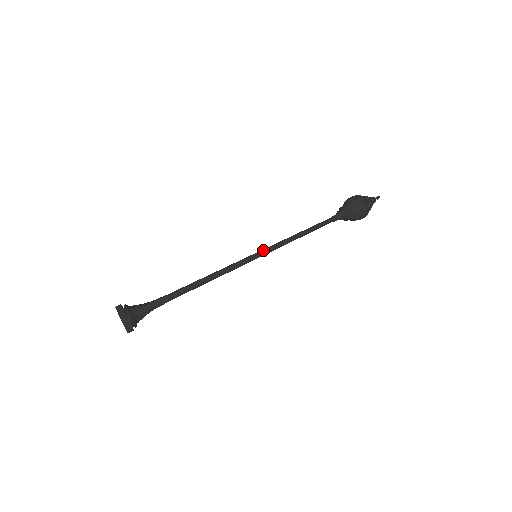
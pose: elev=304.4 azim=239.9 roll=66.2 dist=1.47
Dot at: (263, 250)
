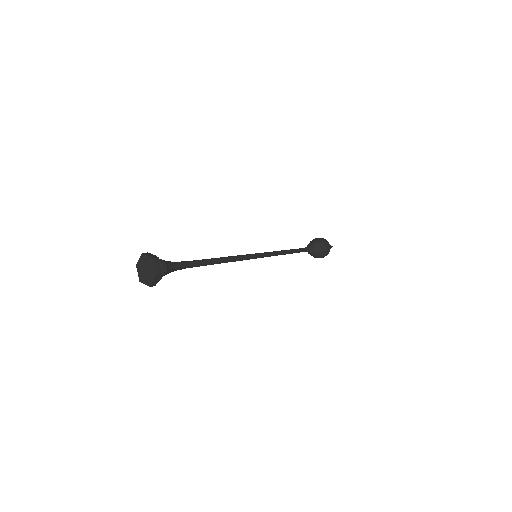
Dot at: occluded
